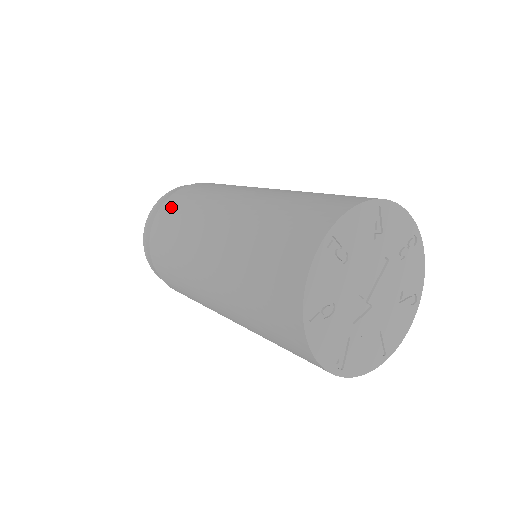
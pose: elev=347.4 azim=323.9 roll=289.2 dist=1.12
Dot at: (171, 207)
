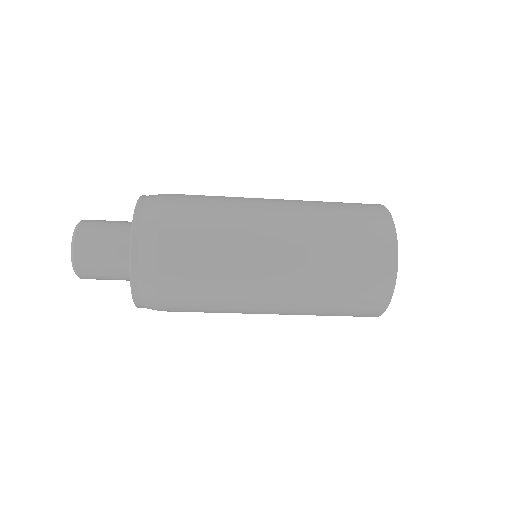
Dot at: (181, 243)
